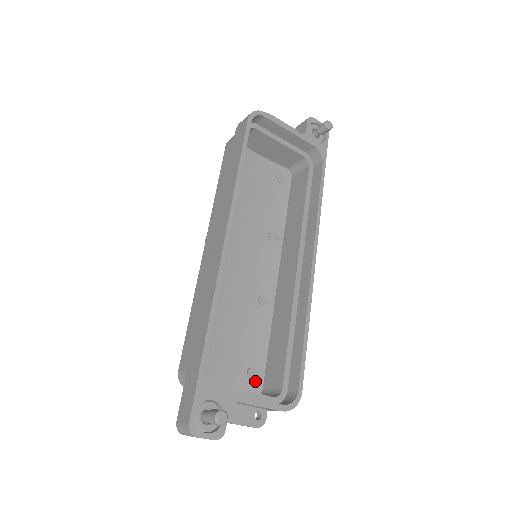
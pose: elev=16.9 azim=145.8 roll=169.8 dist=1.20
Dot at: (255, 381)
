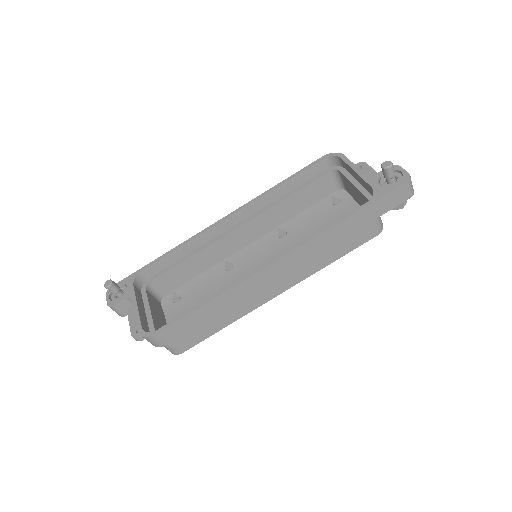
Dot at: occluded
